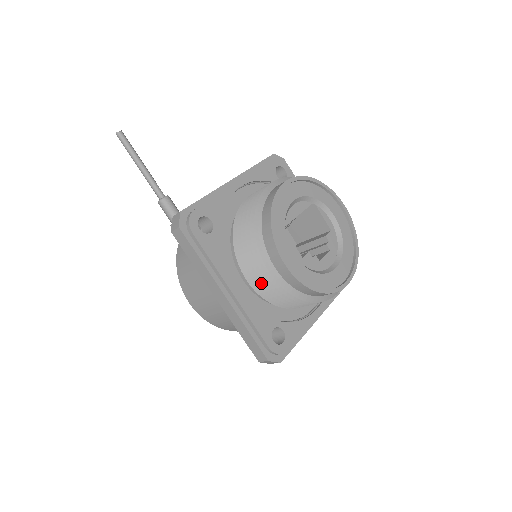
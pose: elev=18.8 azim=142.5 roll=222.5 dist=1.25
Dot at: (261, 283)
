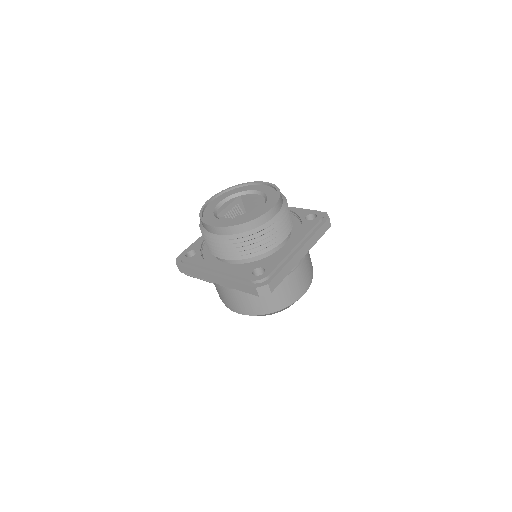
Dot at: (223, 251)
